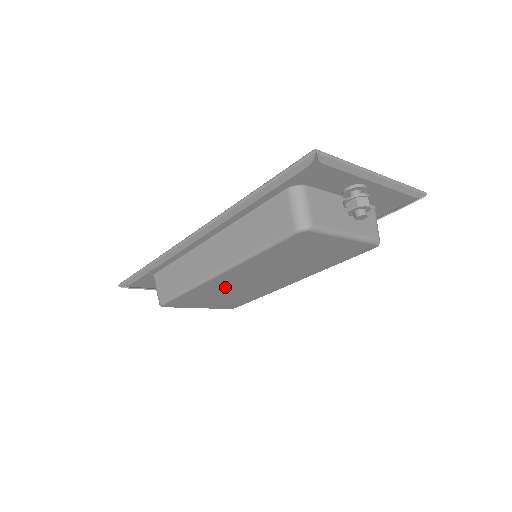
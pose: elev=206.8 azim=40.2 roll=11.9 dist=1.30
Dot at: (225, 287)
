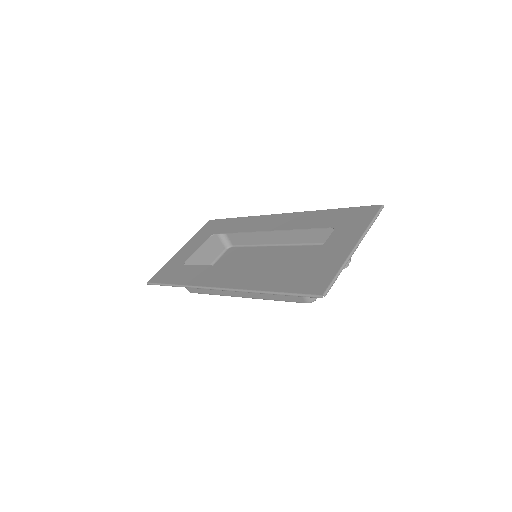
Dot at: occluded
